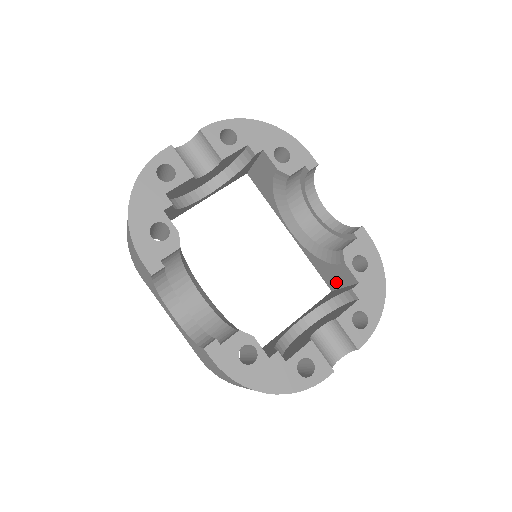
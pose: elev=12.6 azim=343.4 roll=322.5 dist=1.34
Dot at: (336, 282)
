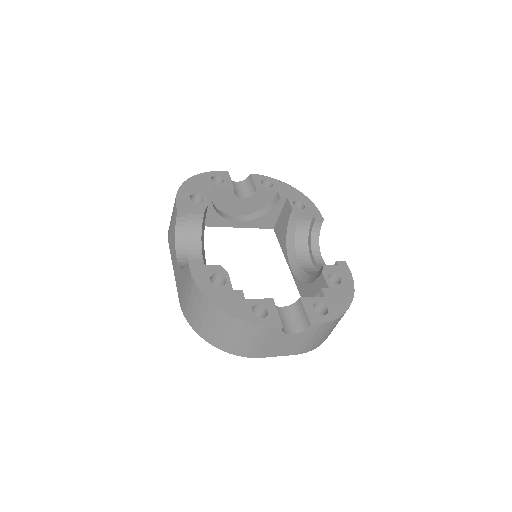
Dot at: occluded
